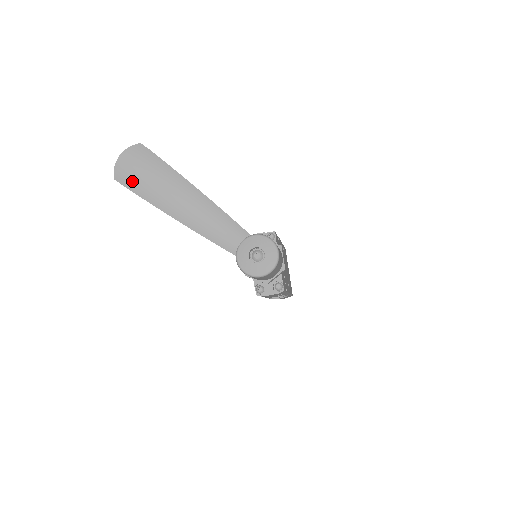
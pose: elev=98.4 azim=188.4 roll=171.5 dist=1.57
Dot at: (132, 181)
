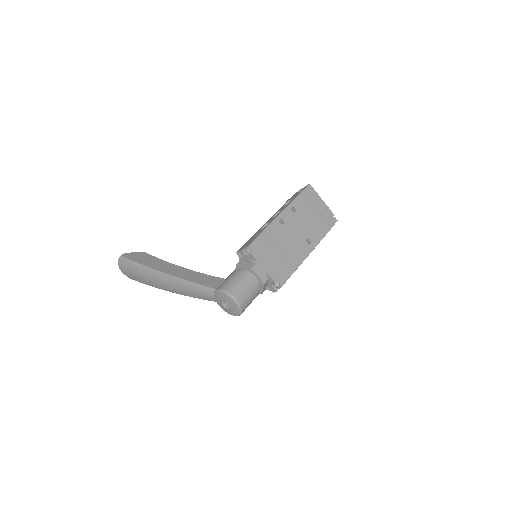
Dot at: (136, 279)
